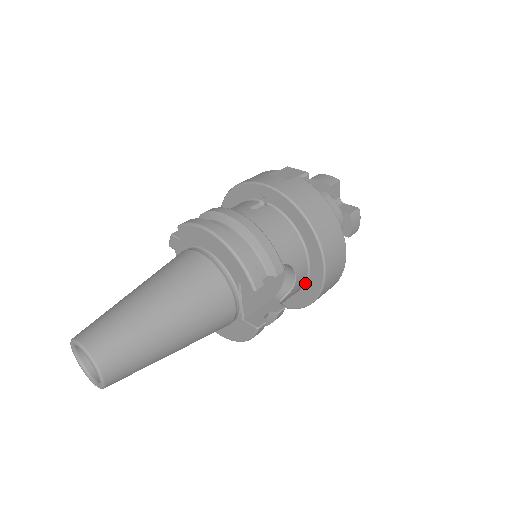
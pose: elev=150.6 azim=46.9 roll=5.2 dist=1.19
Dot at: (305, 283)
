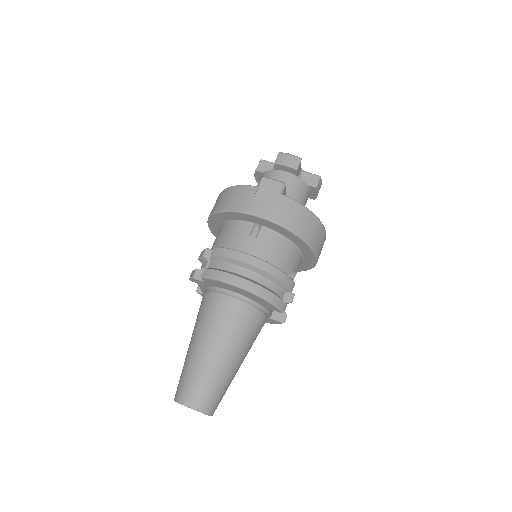
Dot at: occluded
